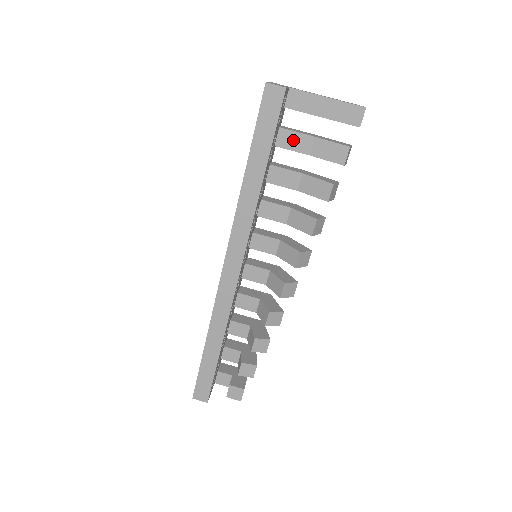
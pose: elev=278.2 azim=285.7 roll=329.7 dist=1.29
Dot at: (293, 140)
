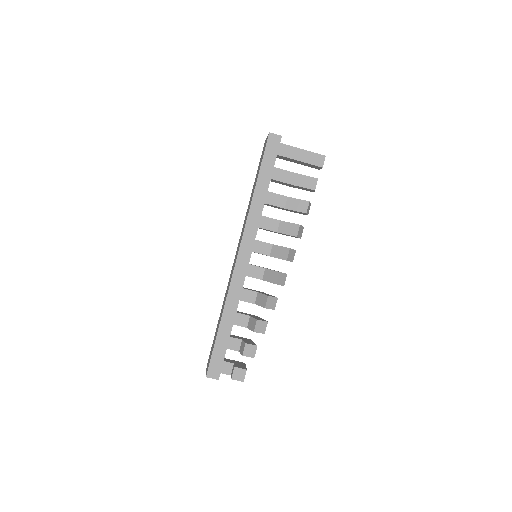
Dot at: (281, 175)
